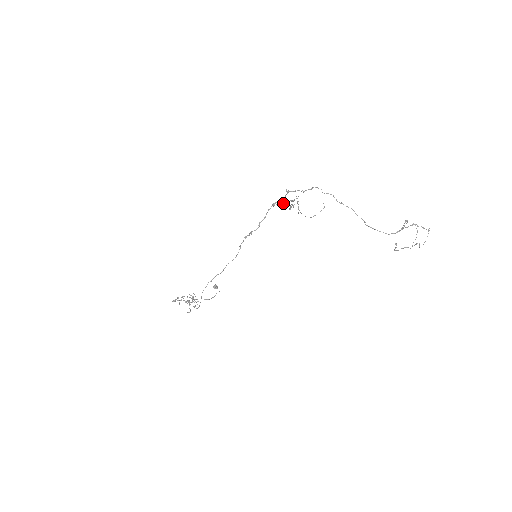
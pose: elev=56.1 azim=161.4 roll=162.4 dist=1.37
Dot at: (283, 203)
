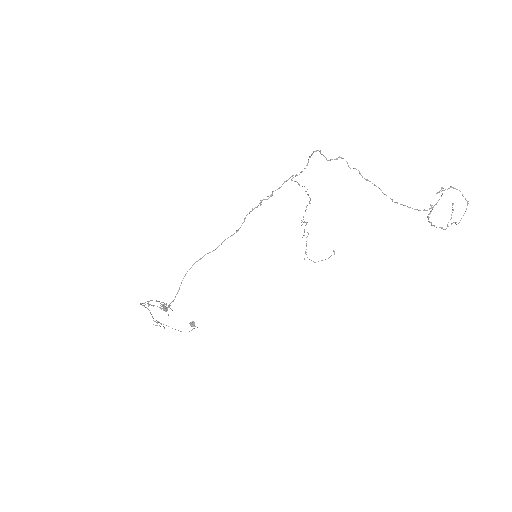
Dot at: occluded
